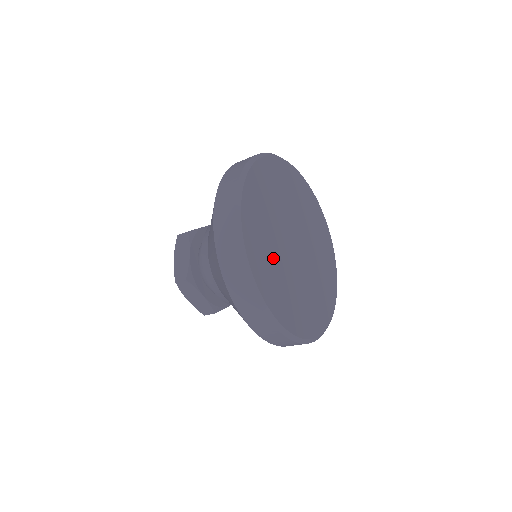
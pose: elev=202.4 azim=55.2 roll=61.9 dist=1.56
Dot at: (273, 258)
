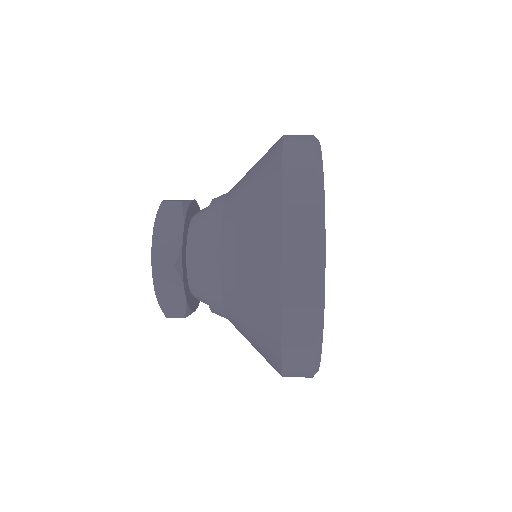
Dot at: occluded
